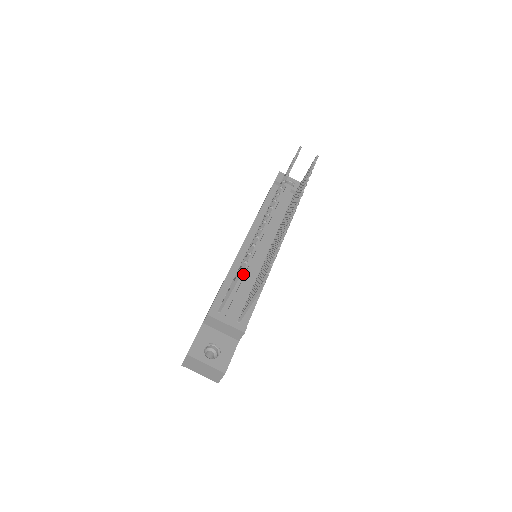
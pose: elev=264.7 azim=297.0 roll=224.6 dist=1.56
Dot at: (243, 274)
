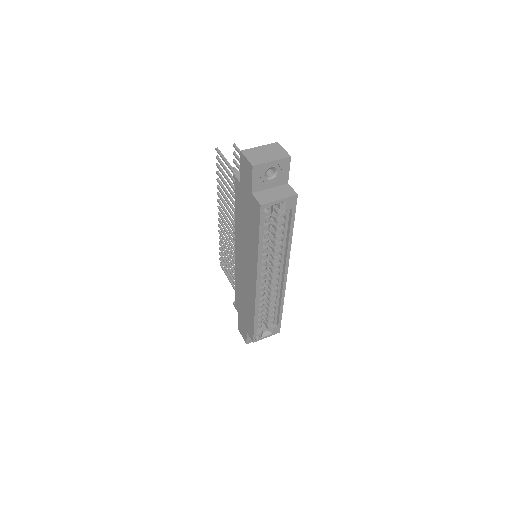
Dot at: occluded
